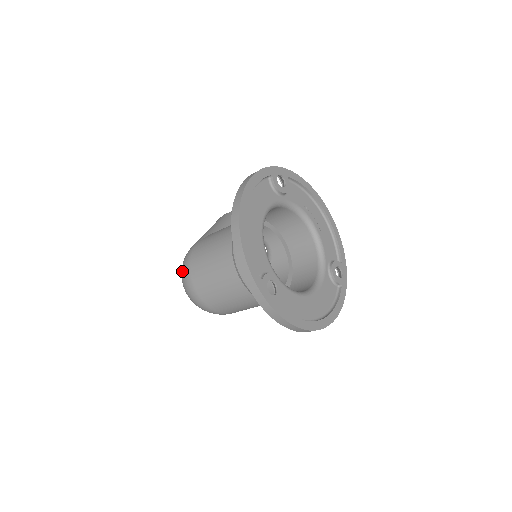
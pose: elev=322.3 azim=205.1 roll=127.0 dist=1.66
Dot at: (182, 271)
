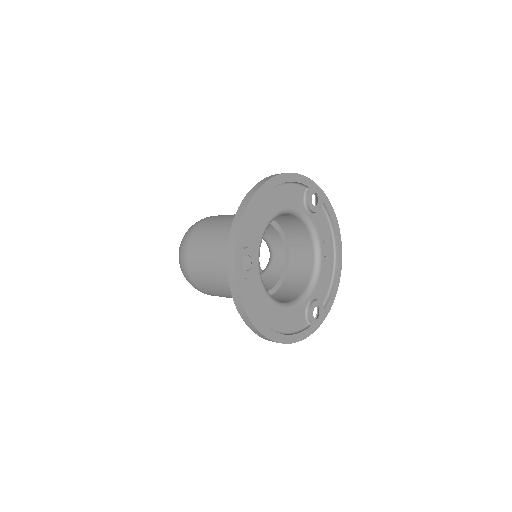
Dot at: (188, 229)
